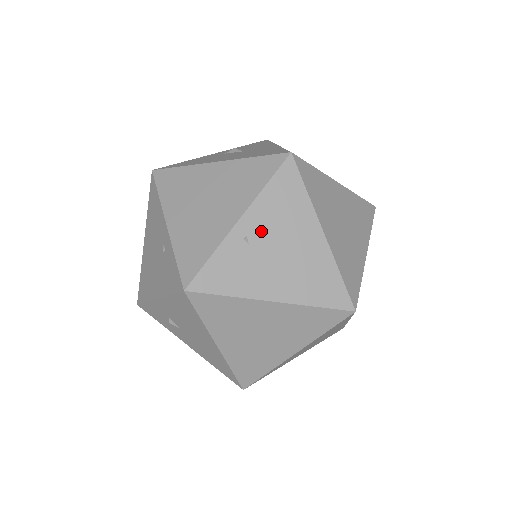
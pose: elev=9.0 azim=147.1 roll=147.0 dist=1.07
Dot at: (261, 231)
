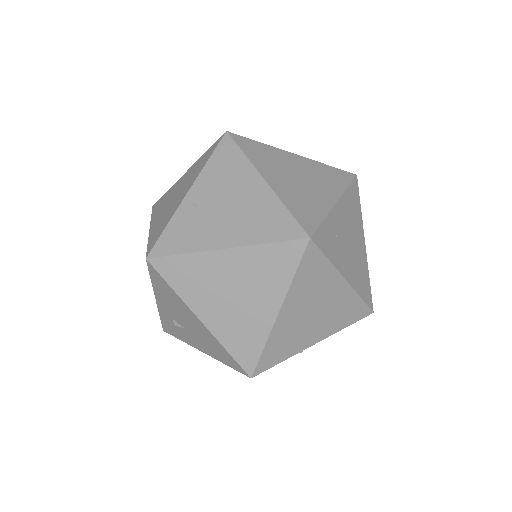
Dot at: (207, 195)
